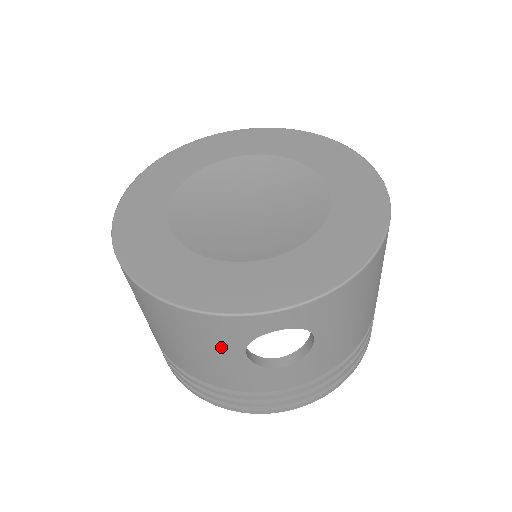
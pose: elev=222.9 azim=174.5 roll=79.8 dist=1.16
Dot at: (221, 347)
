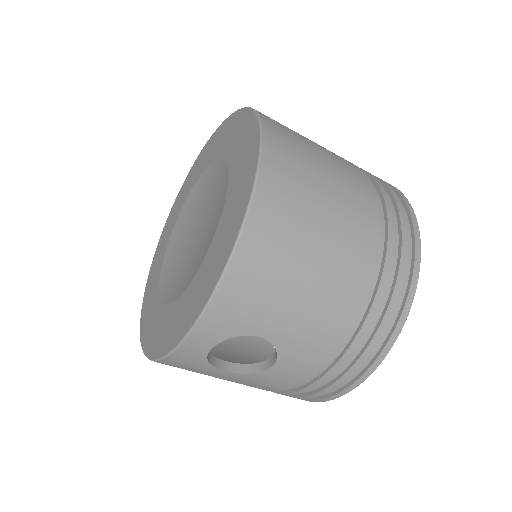
Dot at: (208, 373)
